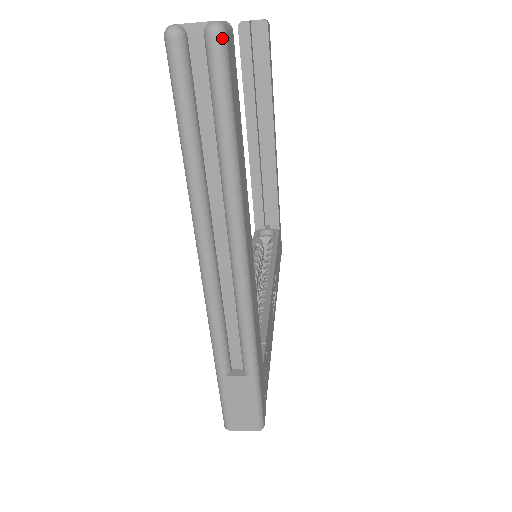
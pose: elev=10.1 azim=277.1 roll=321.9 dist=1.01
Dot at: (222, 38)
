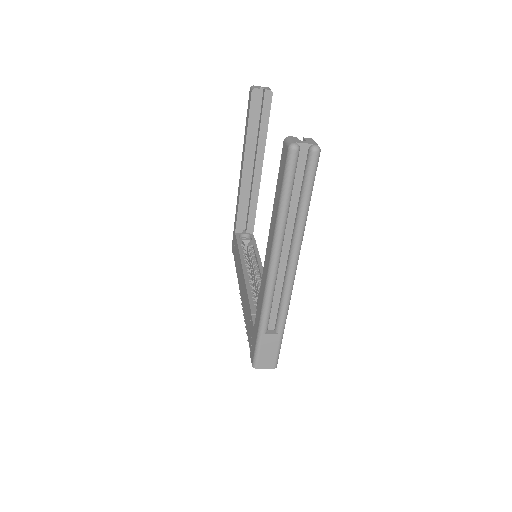
Dot at: (319, 154)
